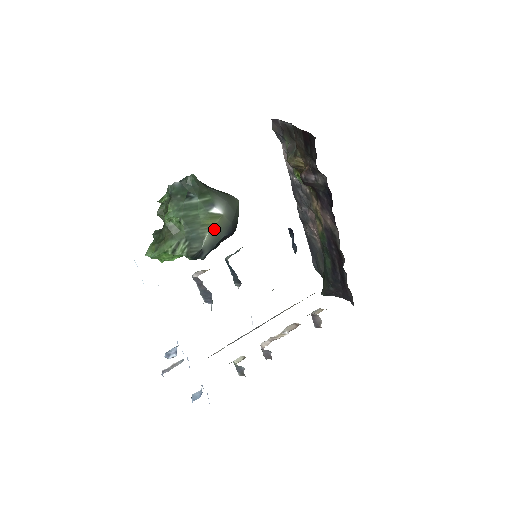
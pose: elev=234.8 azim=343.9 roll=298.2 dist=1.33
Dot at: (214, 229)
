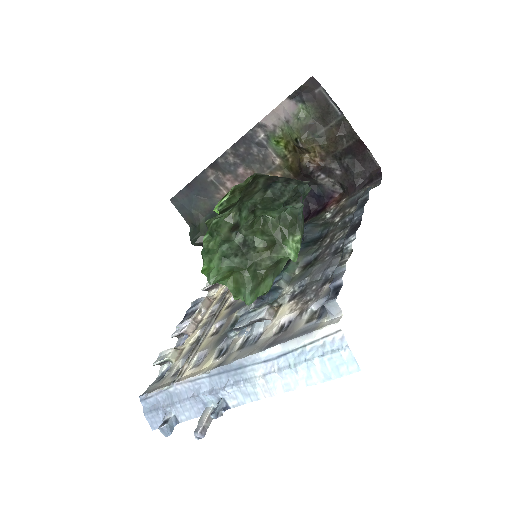
Dot at: occluded
